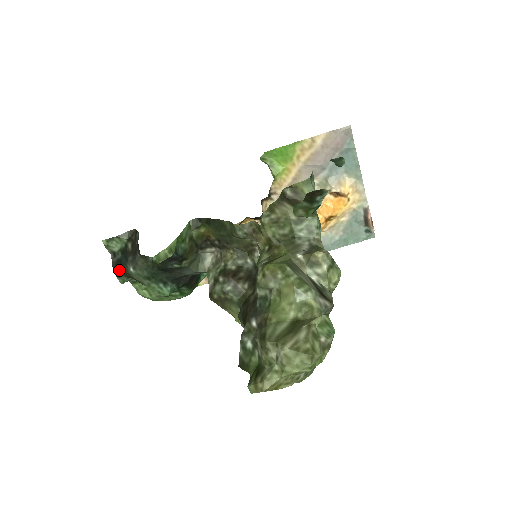
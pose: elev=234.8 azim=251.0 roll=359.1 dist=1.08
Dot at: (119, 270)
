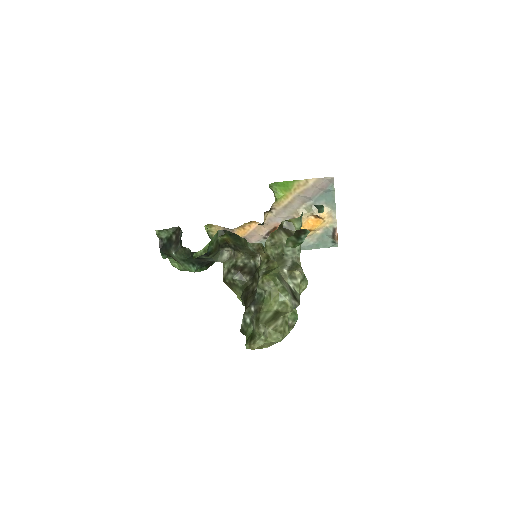
Dot at: (164, 251)
